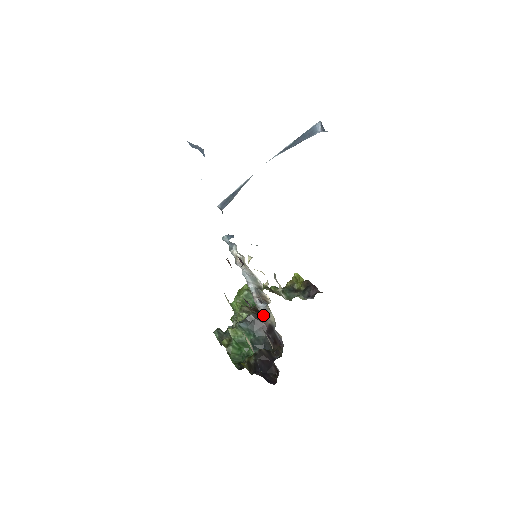
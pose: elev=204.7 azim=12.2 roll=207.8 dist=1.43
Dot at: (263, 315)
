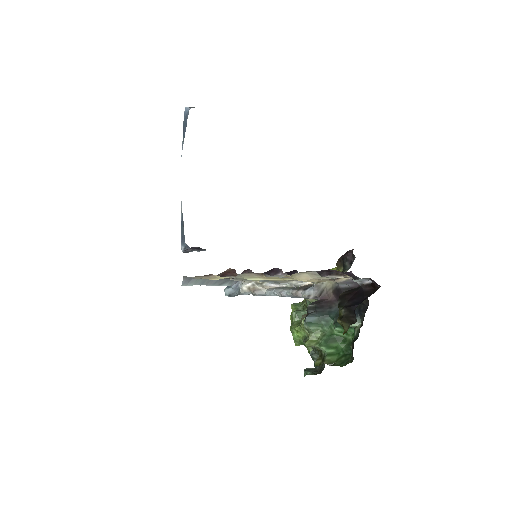
Dot at: (320, 296)
